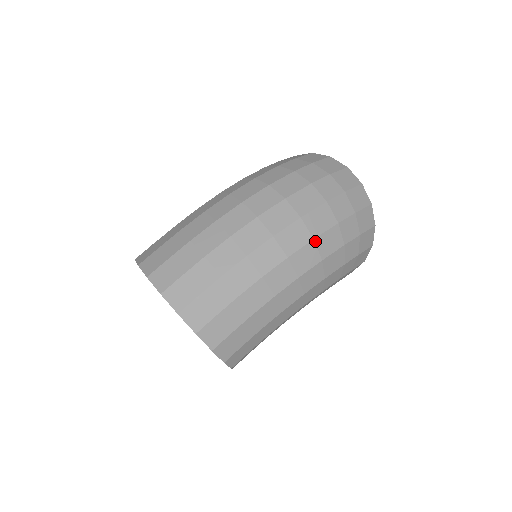
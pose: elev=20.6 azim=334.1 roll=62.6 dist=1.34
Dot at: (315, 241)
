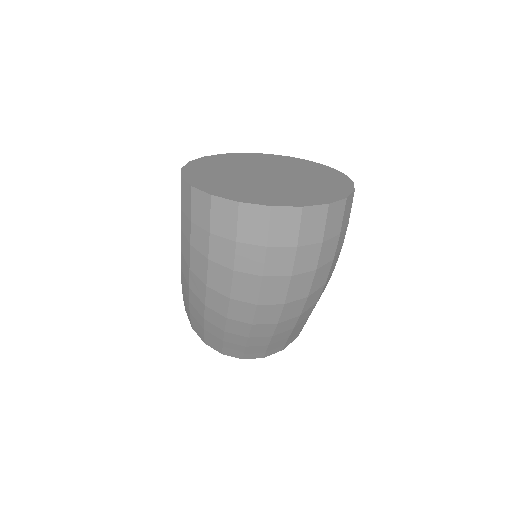
Dot at: (310, 295)
